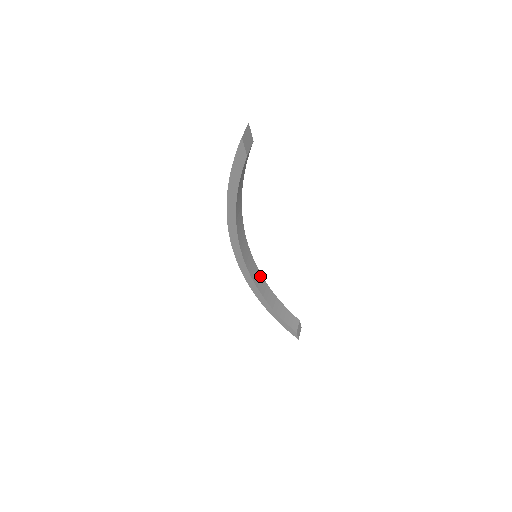
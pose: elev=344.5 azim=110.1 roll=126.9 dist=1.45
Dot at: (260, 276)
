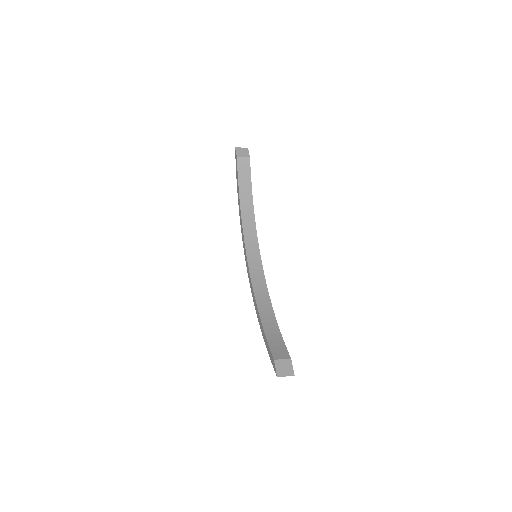
Dot at: (266, 291)
